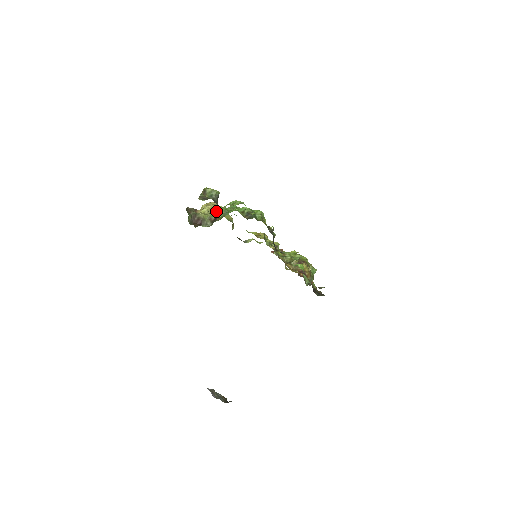
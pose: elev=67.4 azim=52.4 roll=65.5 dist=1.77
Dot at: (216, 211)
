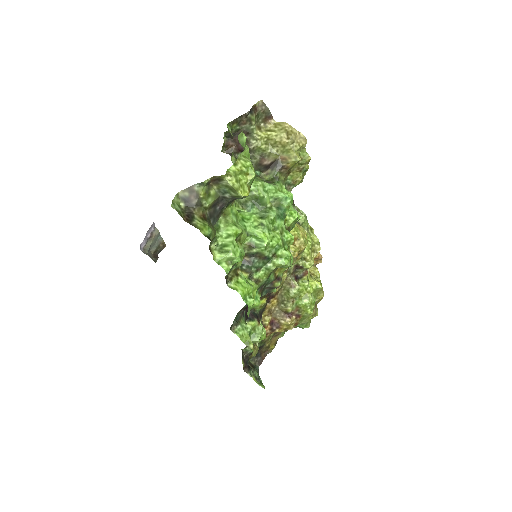
Dot at: occluded
